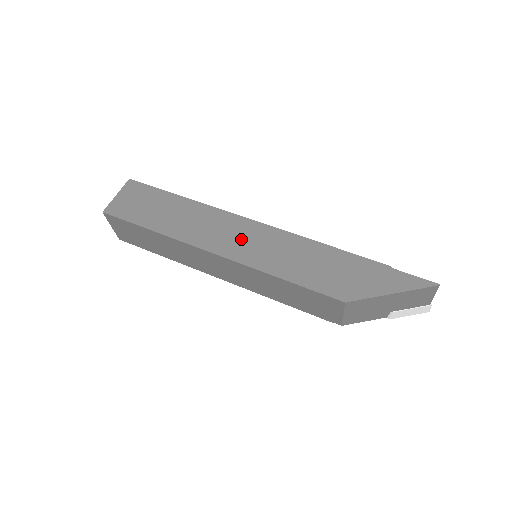
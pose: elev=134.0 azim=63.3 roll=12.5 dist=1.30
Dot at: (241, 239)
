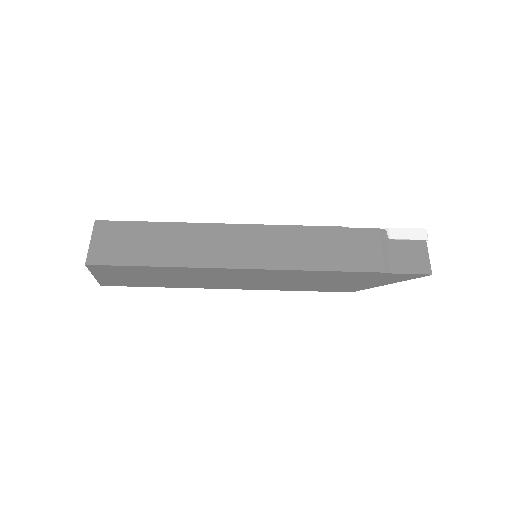
Dot at: (243, 280)
